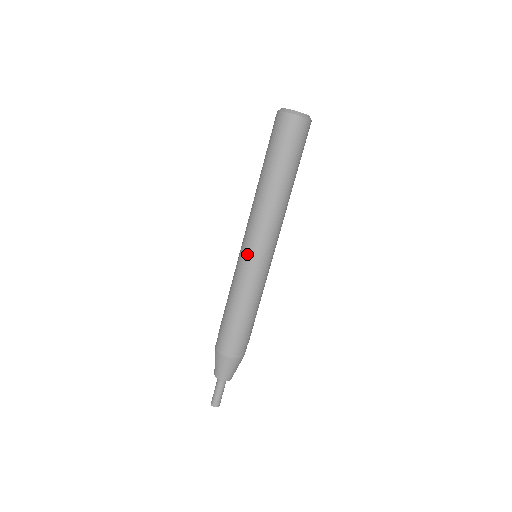
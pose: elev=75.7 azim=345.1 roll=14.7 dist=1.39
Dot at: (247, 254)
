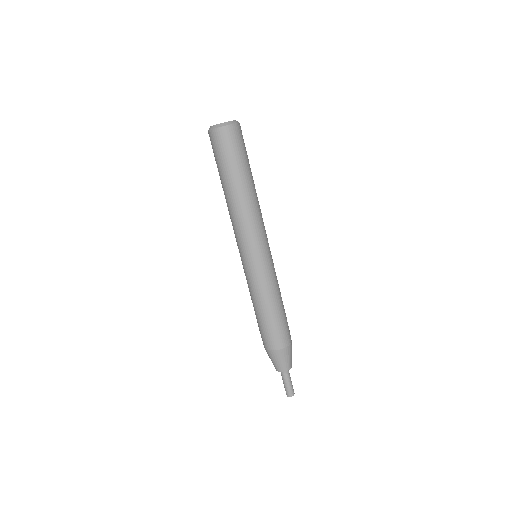
Dot at: (258, 257)
